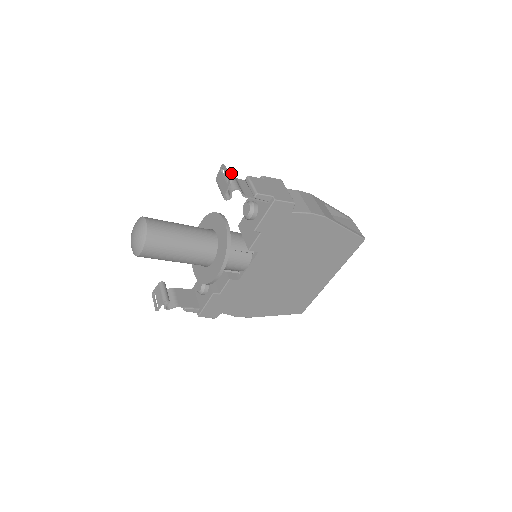
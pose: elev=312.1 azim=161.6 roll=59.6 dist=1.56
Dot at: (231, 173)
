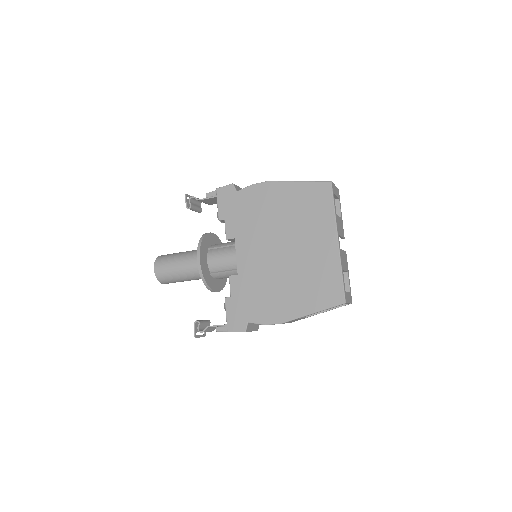
Dot at: occluded
